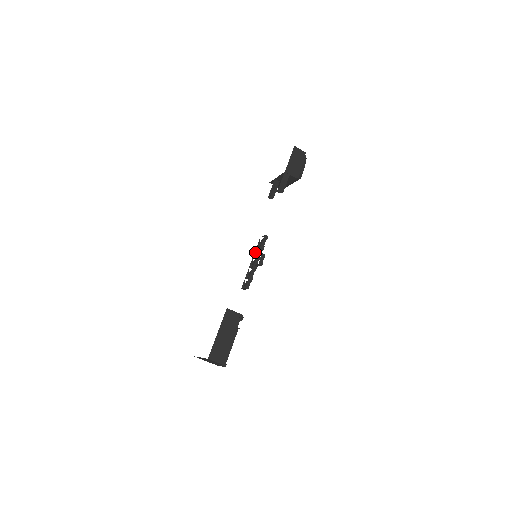
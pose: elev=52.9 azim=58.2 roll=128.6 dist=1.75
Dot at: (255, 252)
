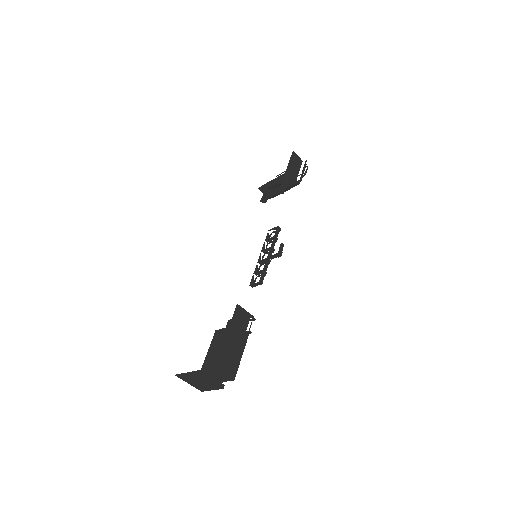
Dot at: (263, 246)
